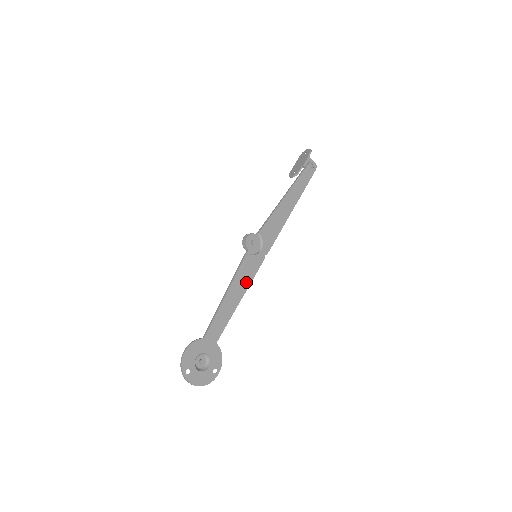
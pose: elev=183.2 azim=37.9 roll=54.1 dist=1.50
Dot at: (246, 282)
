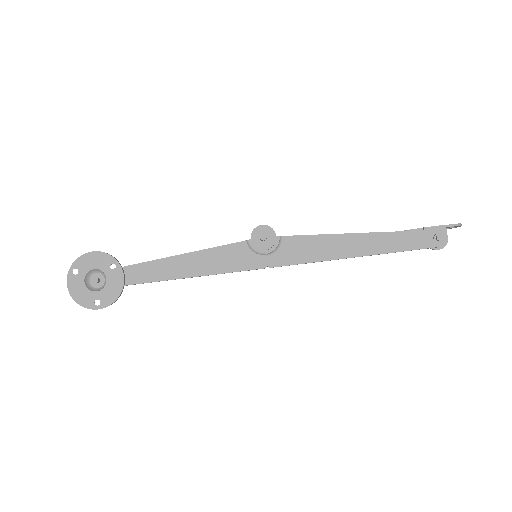
Dot at: (217, 267)
